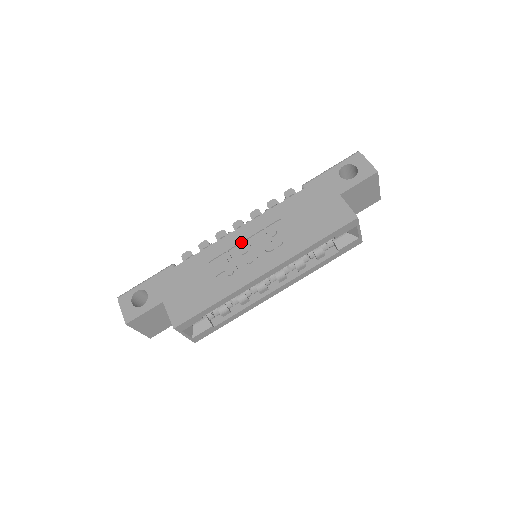
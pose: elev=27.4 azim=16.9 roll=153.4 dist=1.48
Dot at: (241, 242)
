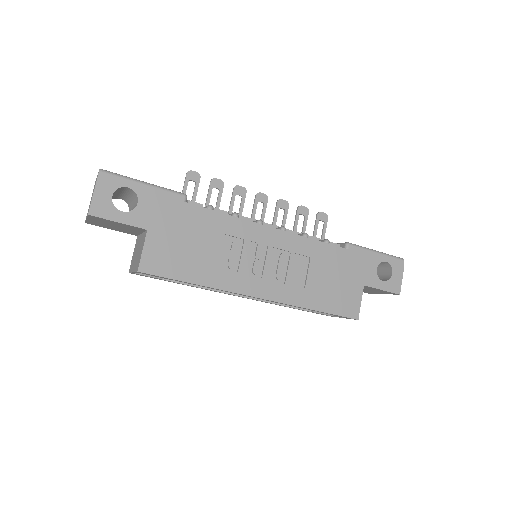
Dot at: (264, 245)
